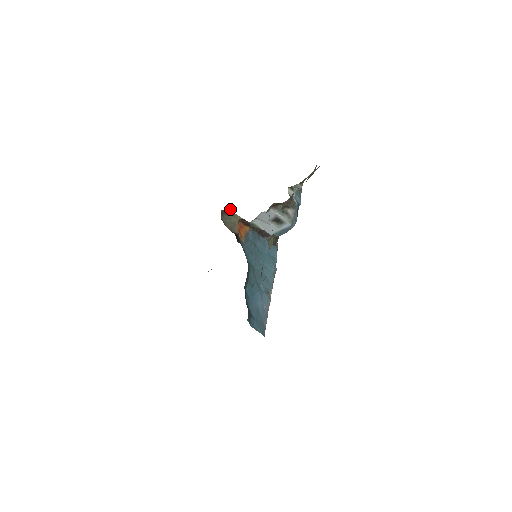
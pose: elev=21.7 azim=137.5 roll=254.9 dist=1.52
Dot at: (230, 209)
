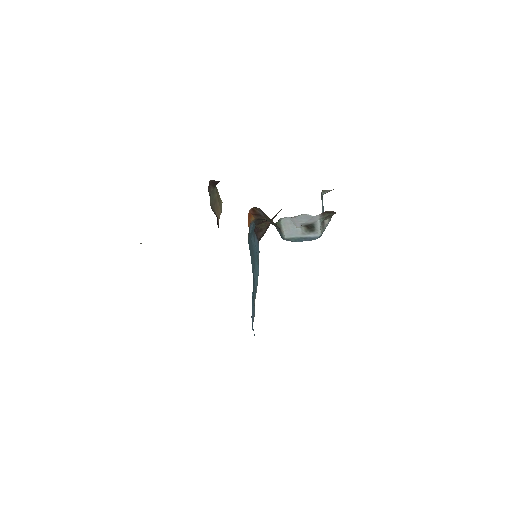
Dot at: (218, 181)
